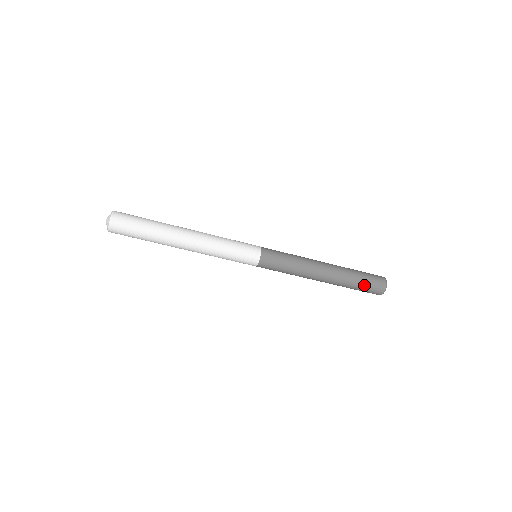
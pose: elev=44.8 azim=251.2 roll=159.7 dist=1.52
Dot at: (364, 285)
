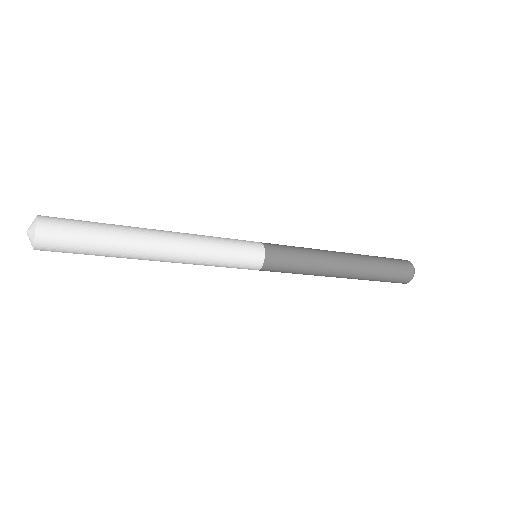
Dot at: (388, 279)
